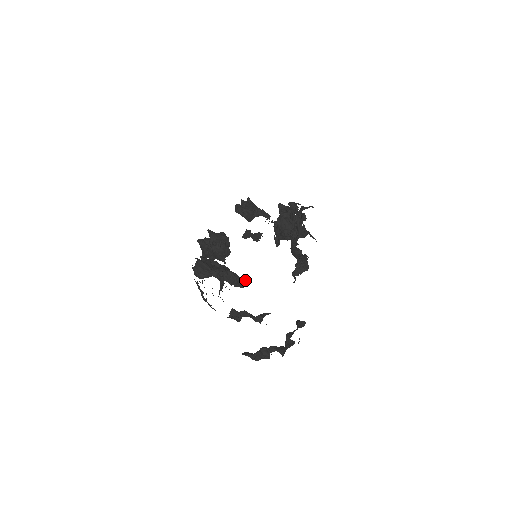
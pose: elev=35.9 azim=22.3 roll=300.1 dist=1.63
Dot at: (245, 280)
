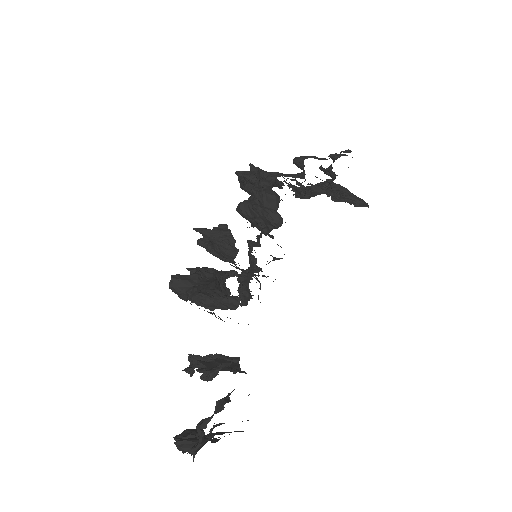
Dot at: (234, 299)
